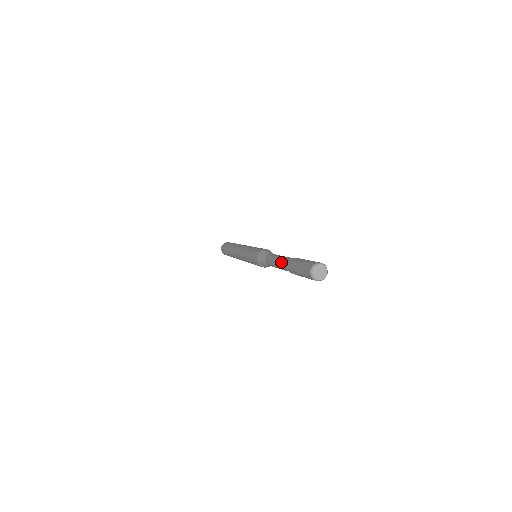
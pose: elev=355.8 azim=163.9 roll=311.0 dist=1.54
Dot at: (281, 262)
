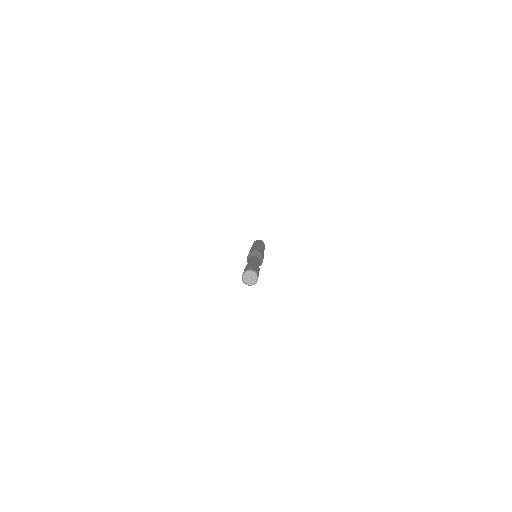
Dot at: occluded
